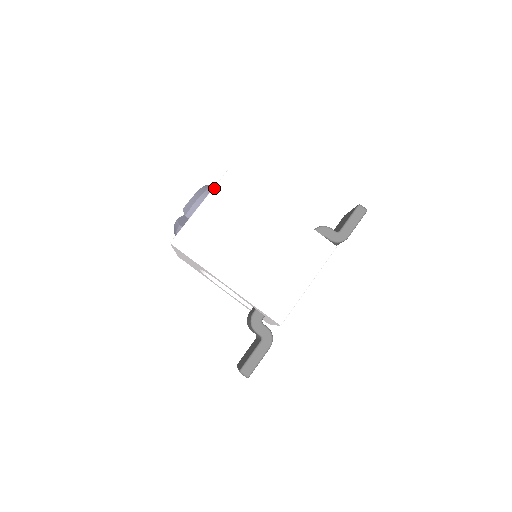
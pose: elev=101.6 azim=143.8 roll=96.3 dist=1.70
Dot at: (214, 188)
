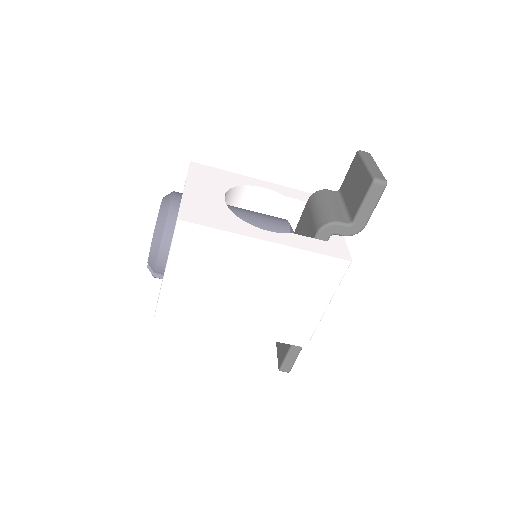
Dot at: (171, 250)
